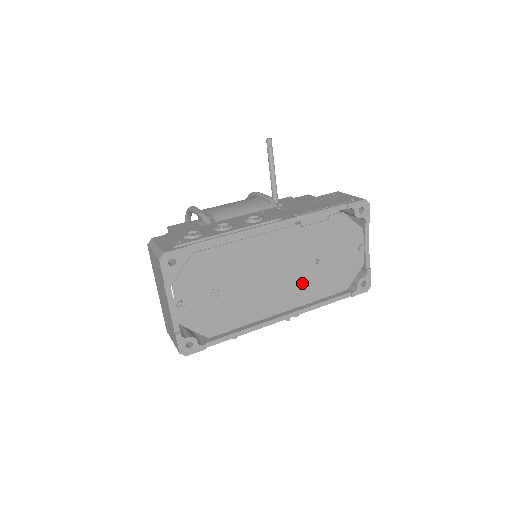
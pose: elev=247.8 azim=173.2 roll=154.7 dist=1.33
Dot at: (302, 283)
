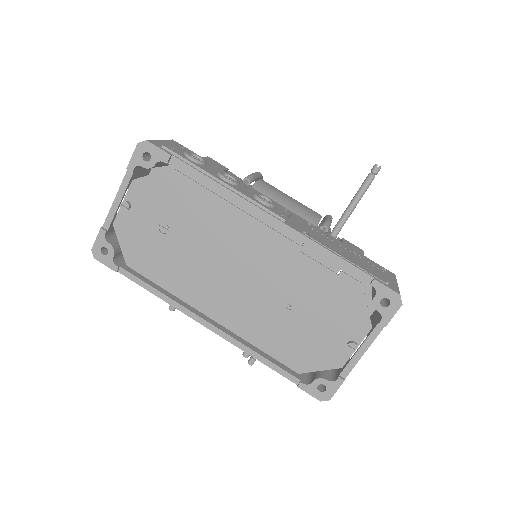
Dot at: (255, 312)
